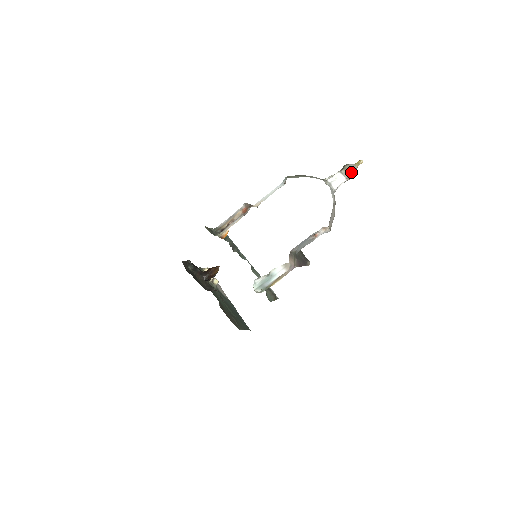
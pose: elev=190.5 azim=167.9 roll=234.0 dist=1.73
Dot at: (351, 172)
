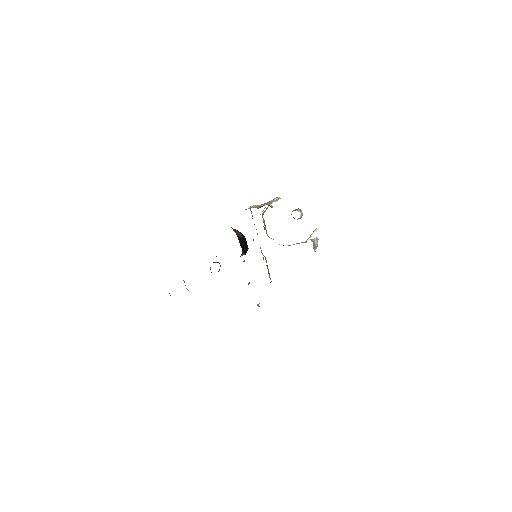
Dot at: occluded
